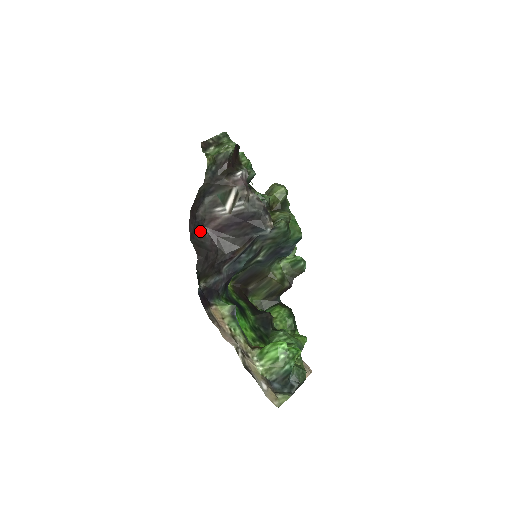
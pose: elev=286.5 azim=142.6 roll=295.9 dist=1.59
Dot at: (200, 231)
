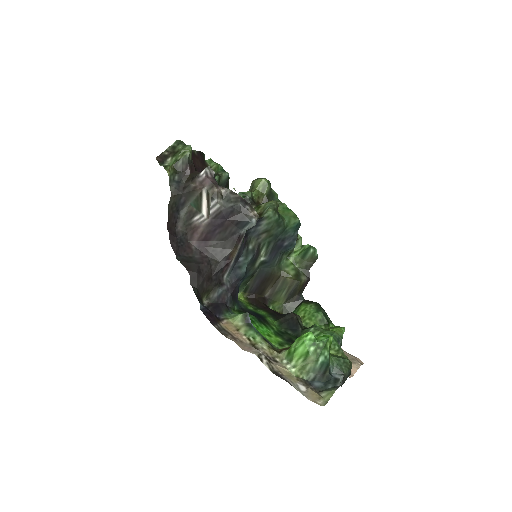
Dot at: (185, 247)
